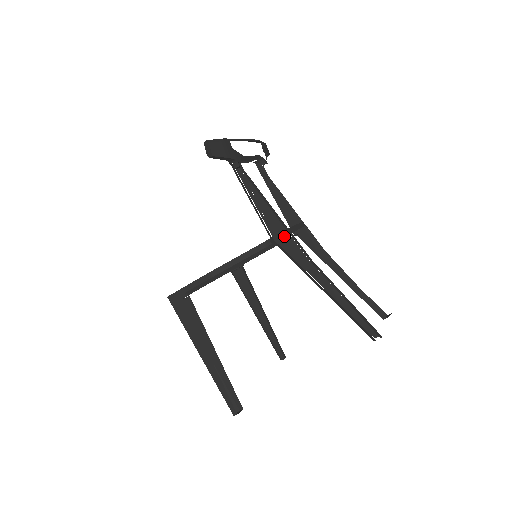
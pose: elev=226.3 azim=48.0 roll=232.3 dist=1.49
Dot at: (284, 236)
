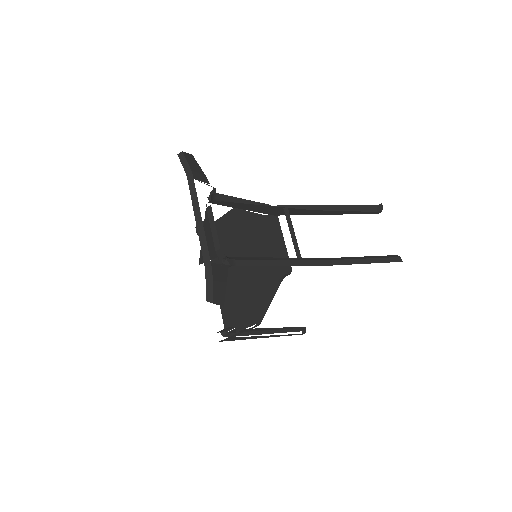
Dot at: occluded
